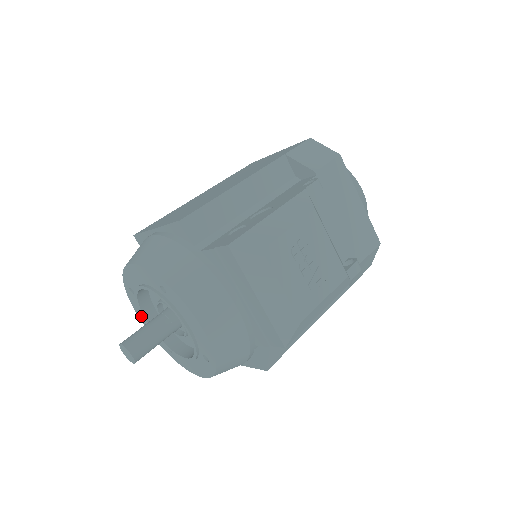
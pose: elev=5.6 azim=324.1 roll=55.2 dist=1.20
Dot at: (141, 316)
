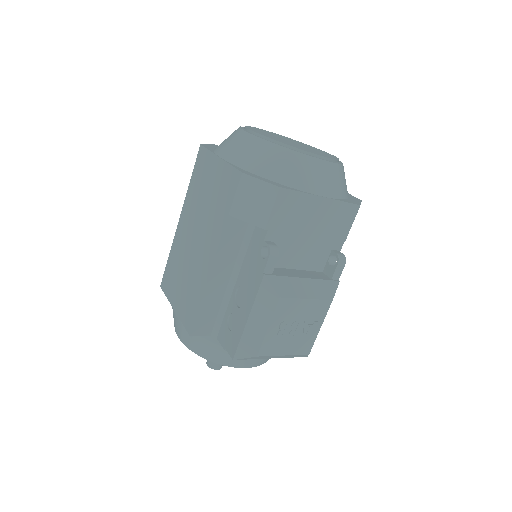
Dot at: occluded
